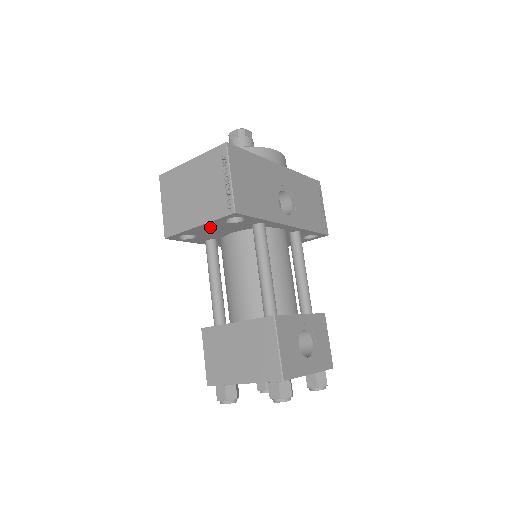
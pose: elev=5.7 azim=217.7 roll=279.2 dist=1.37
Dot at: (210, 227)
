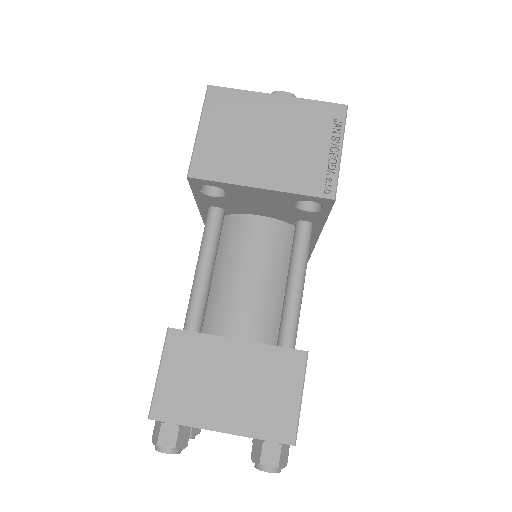
Dot at: (266, 197)
